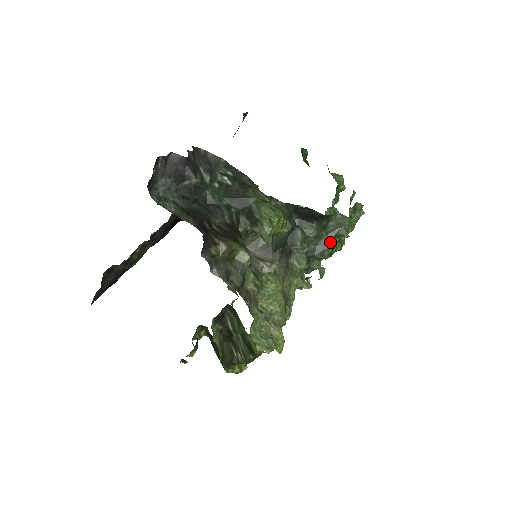
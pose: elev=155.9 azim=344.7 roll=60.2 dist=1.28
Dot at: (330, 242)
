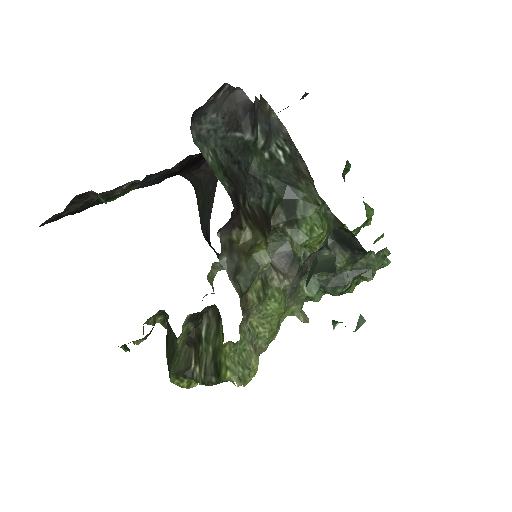
Dot at: occluded
